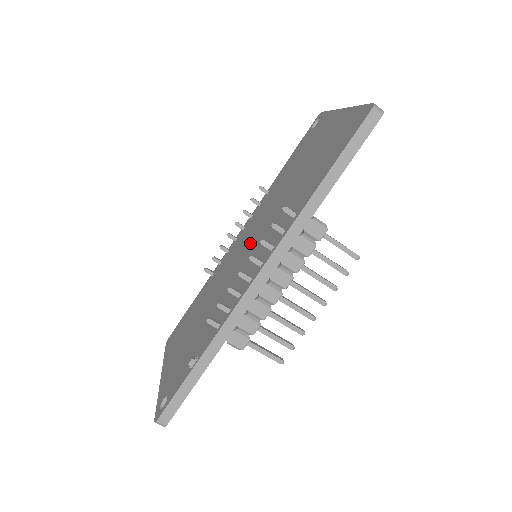
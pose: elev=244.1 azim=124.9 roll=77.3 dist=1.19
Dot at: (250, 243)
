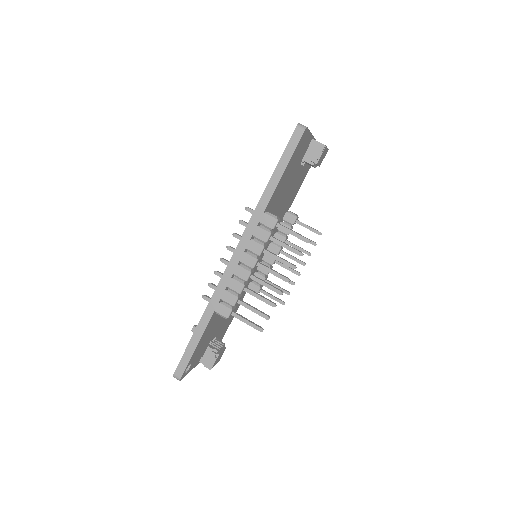
Dot at: occluded
